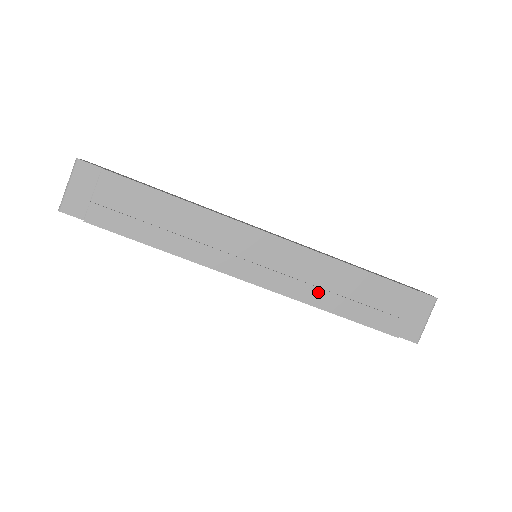
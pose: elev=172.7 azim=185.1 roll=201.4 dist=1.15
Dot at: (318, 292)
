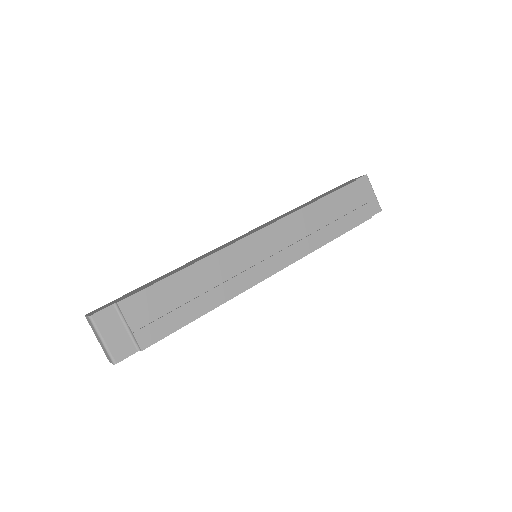
Dot at: (313, 237)
